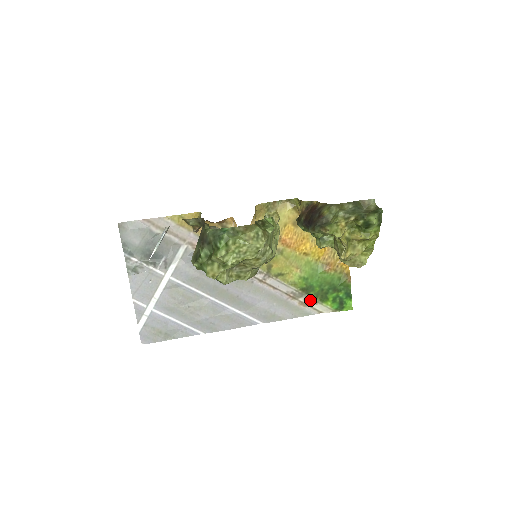
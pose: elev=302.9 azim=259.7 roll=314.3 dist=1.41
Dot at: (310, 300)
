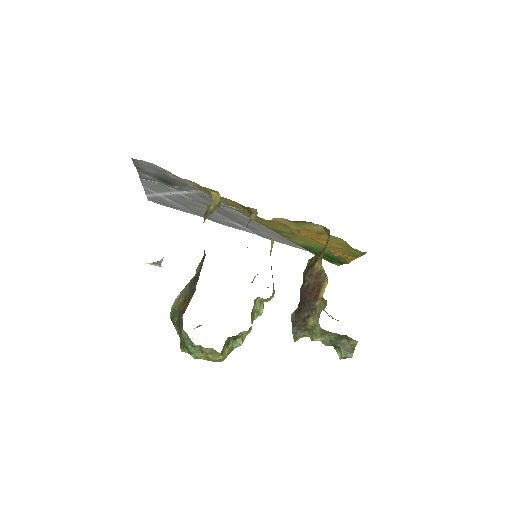
Dot at: (306, 249)
